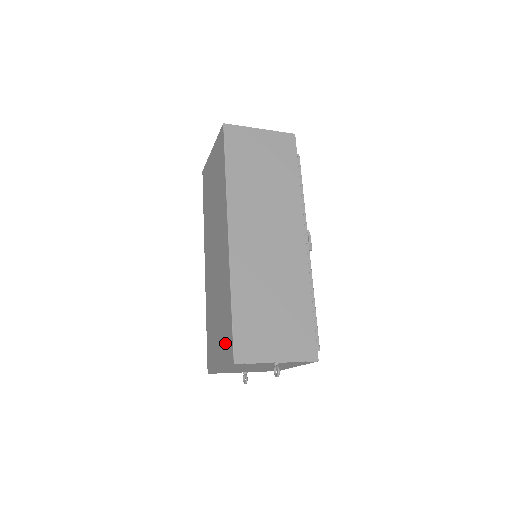
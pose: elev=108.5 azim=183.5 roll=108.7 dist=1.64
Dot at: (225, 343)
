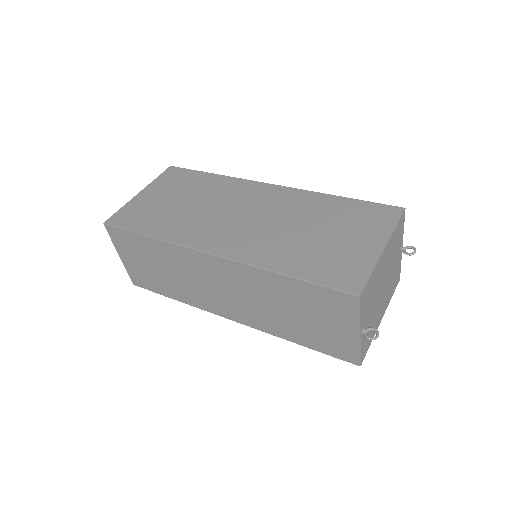
Dot at: (369, 220)
